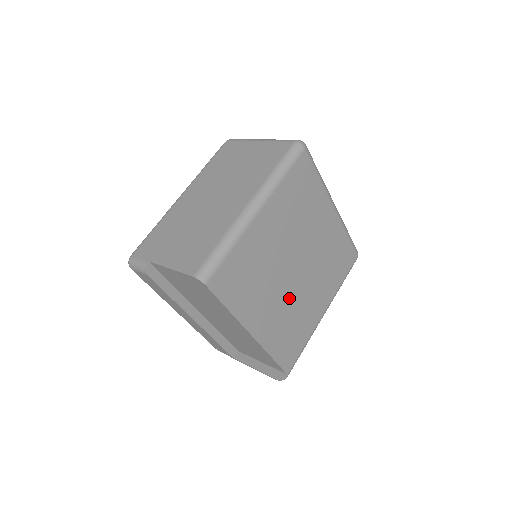
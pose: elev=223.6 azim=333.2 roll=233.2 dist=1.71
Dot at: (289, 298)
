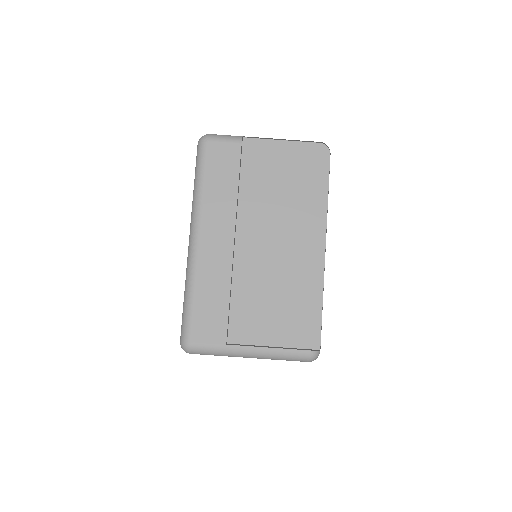
Dot at: occluded
